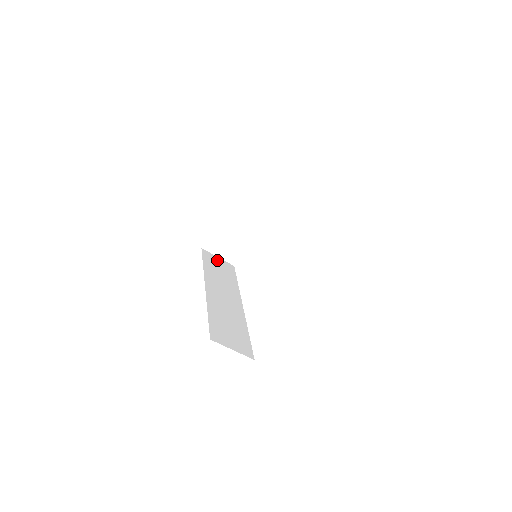
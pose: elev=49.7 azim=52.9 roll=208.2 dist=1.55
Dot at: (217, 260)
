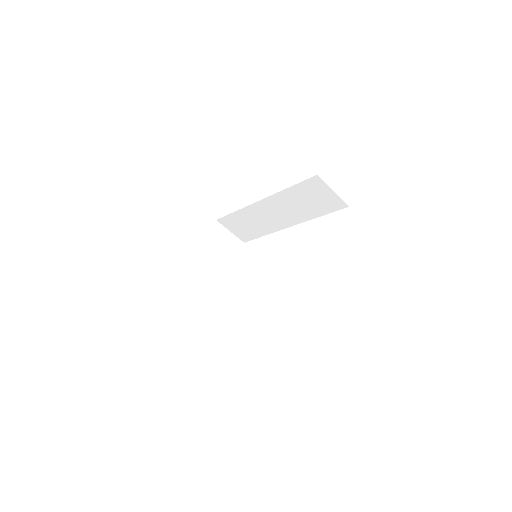
Dot at: occluded
